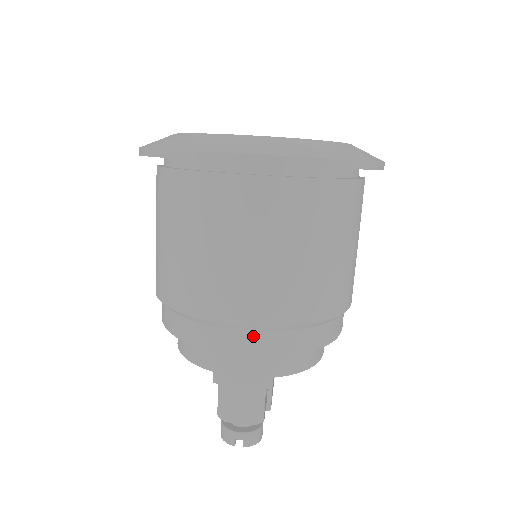
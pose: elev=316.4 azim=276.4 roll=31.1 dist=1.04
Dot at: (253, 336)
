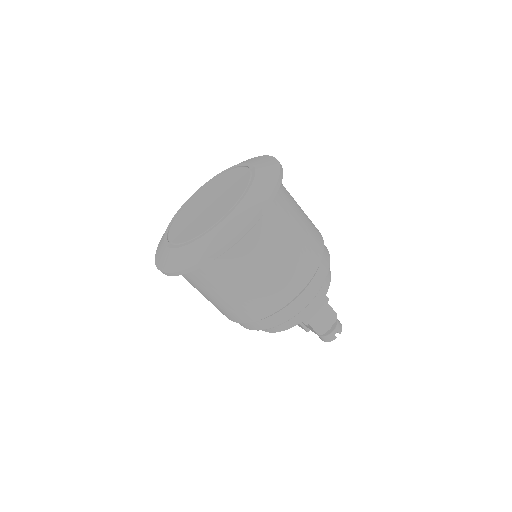
Dot at: (309, 289)
